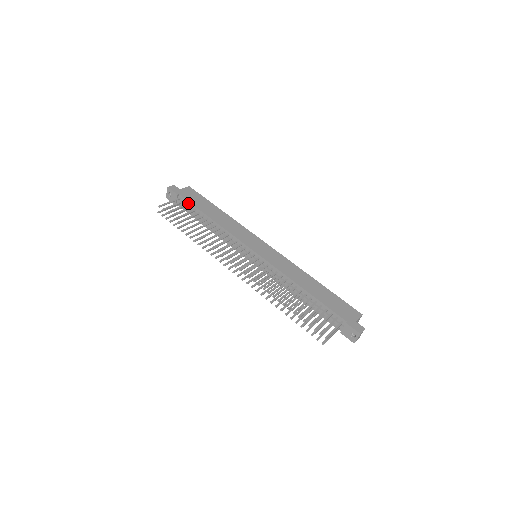
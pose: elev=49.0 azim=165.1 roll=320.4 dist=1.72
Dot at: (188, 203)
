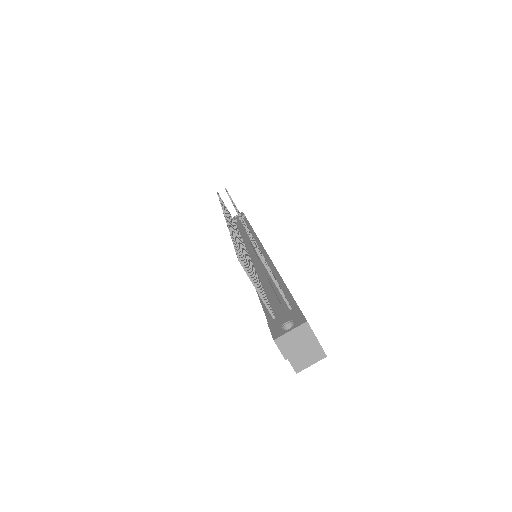
Dot at: (245, 220)
